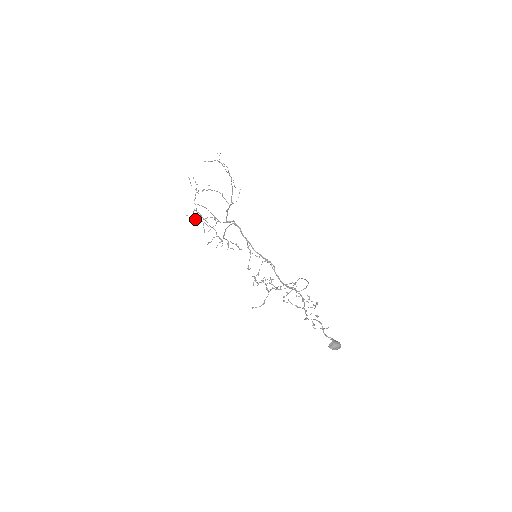
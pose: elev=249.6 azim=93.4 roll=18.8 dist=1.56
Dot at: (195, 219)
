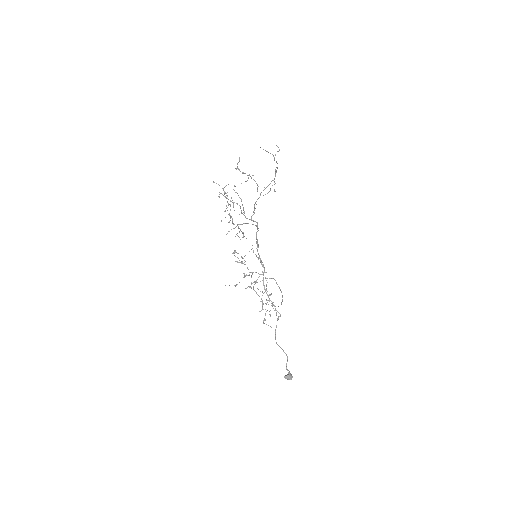
Dot at: (221, 193)
